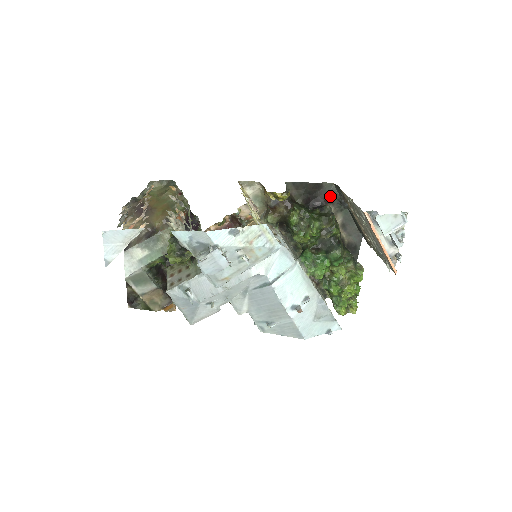
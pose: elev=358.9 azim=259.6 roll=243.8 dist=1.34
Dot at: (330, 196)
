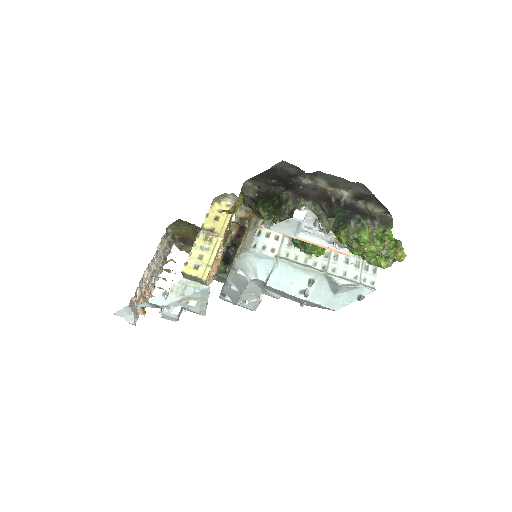
Dot at: (292, 171)
